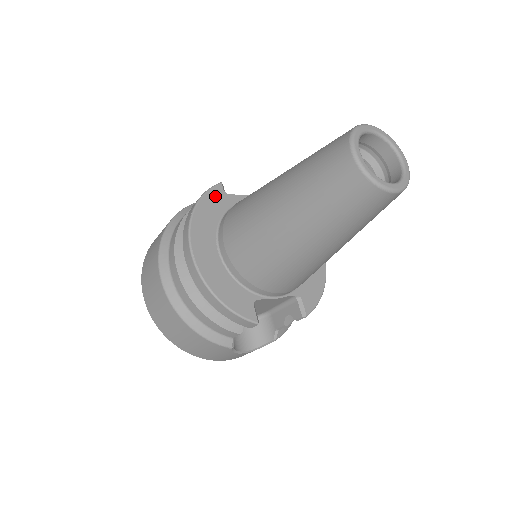
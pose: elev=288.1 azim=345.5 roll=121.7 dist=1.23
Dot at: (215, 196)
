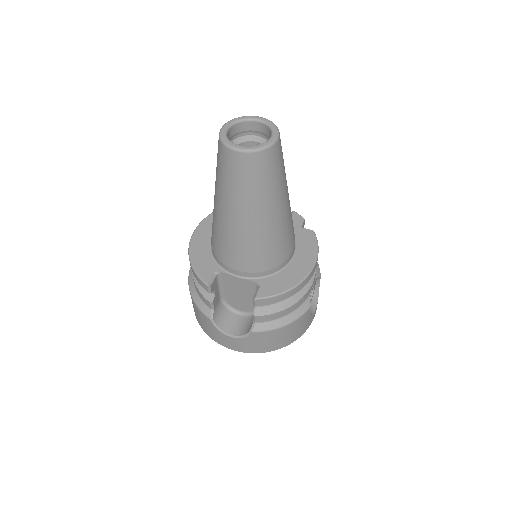
Dot at: occluded
